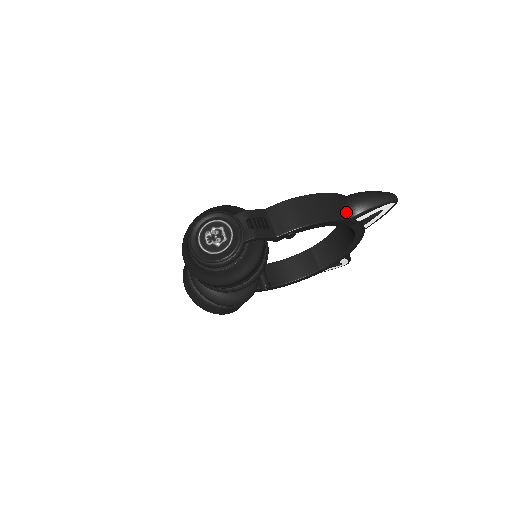
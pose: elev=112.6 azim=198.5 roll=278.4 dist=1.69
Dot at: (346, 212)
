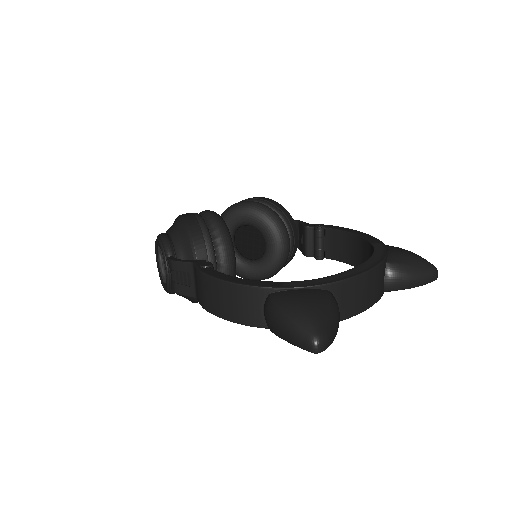
Dot at: (263, 316)
